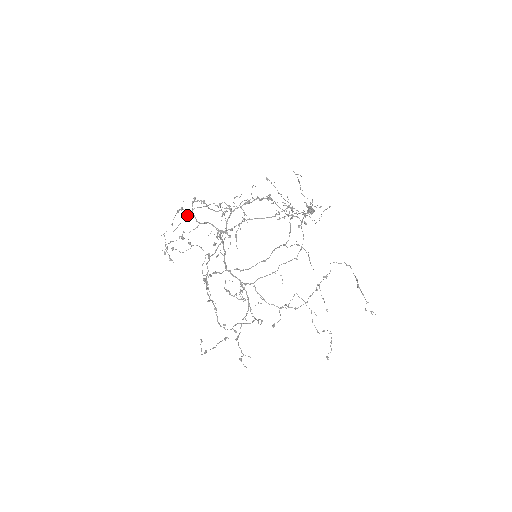
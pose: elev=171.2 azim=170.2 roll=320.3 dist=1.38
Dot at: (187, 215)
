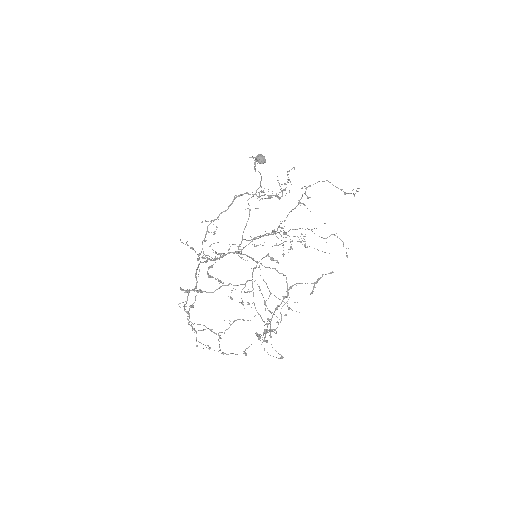
Dot at: (219, 337)
